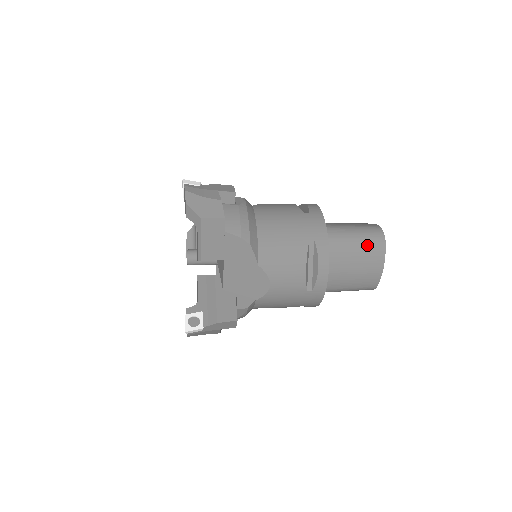
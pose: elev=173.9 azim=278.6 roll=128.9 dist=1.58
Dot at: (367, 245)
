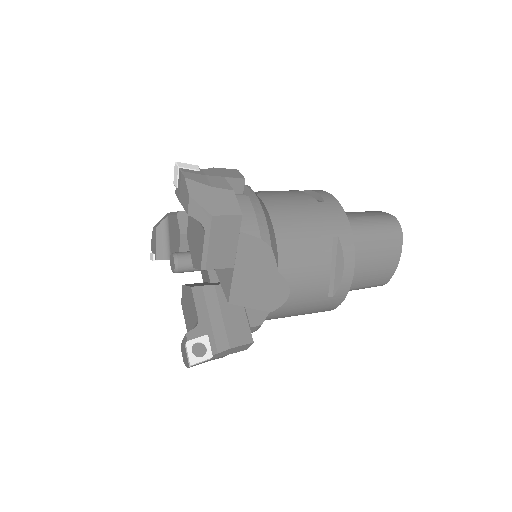
Dot at: (385, 238)
